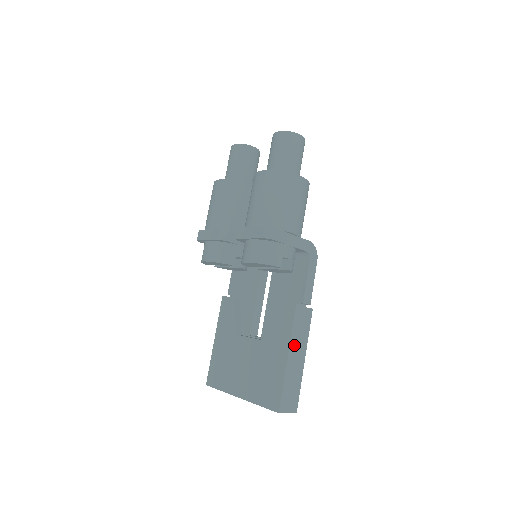
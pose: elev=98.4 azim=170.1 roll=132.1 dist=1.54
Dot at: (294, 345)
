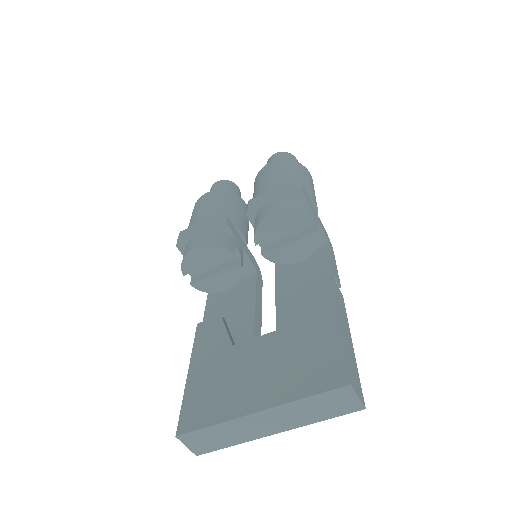
Dot at: (340, 313)
